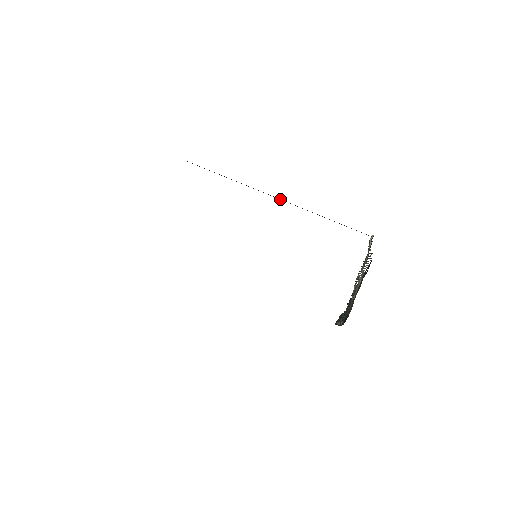
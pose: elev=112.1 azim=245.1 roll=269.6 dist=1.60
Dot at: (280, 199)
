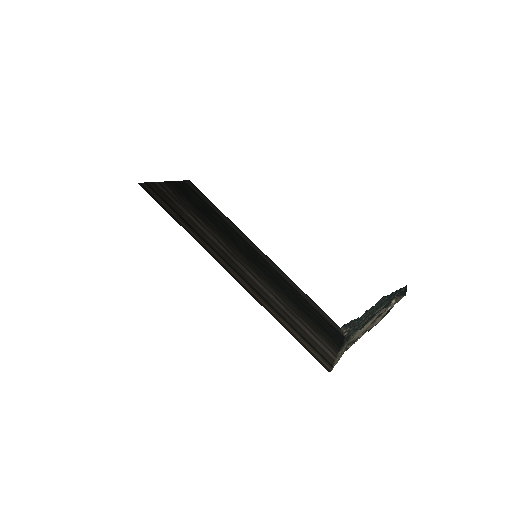
Dot at: occluded
